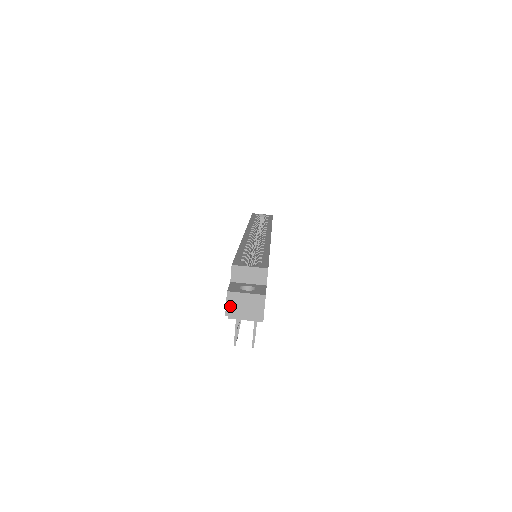
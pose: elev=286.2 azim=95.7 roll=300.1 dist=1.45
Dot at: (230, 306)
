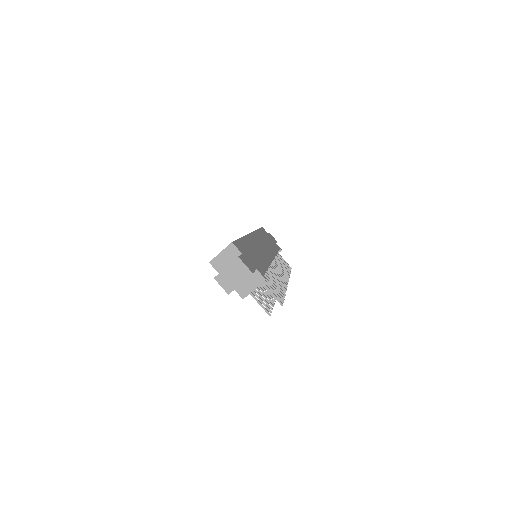
Dot at: (225, 286)
